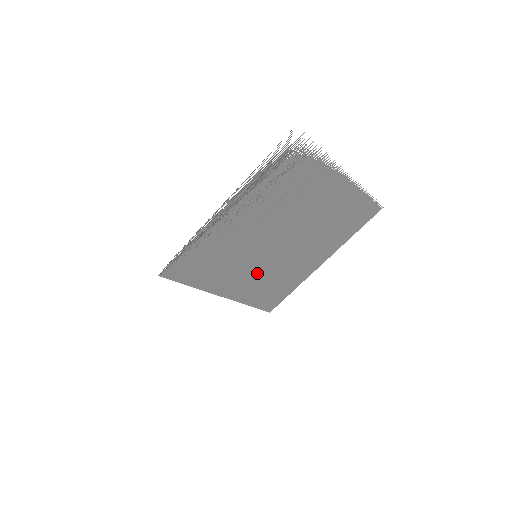
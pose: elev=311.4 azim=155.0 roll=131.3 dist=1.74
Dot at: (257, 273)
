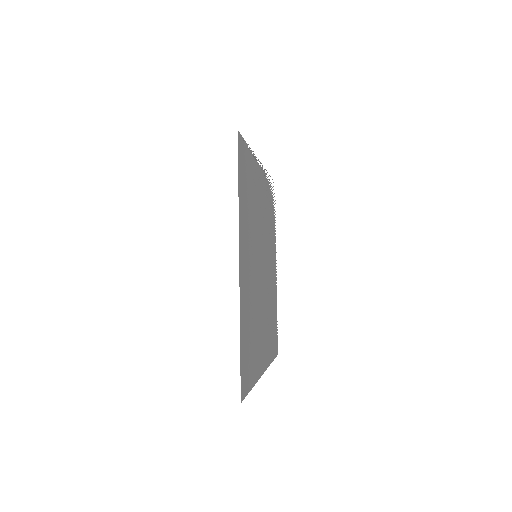
Dot at: (251, 285)
